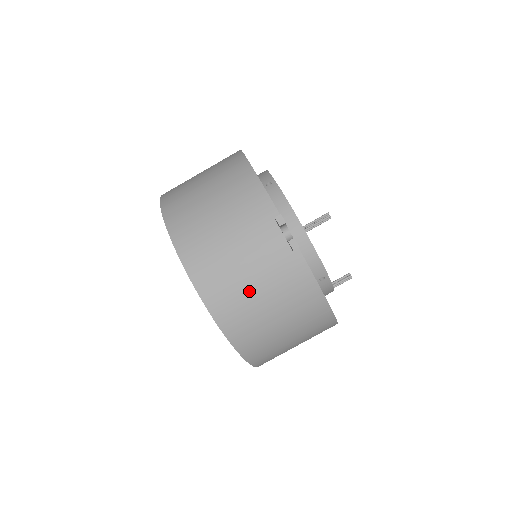
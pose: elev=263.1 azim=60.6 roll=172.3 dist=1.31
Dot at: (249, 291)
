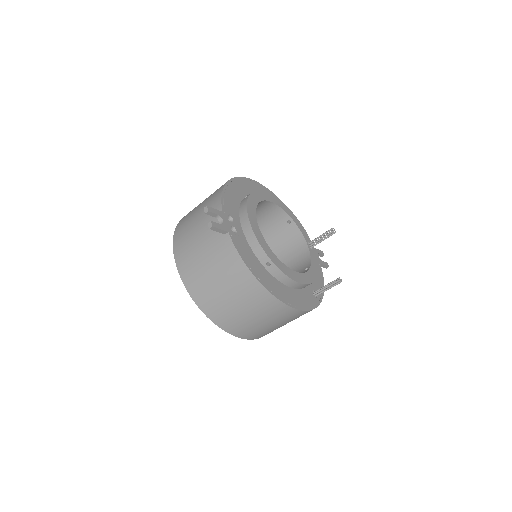
Dot at: (201, 263)
